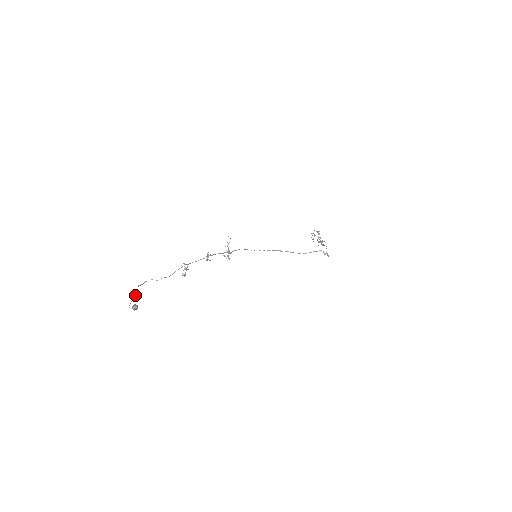
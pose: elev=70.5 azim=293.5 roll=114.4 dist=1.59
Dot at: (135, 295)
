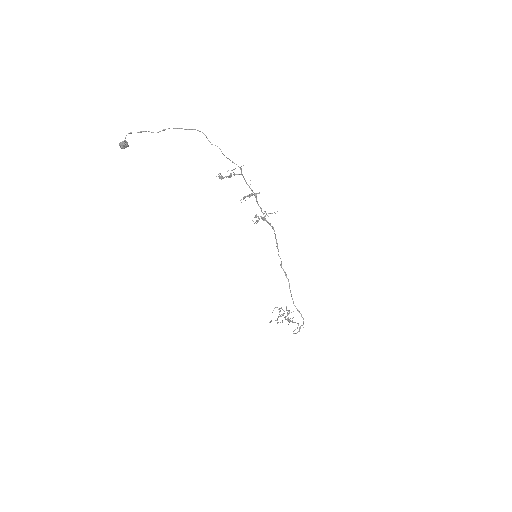
Dot at: occluded
